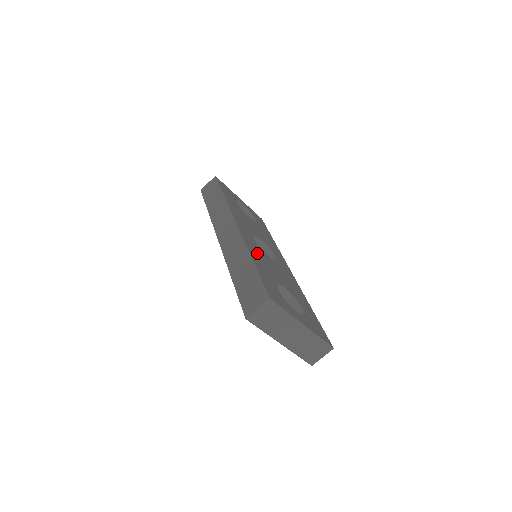
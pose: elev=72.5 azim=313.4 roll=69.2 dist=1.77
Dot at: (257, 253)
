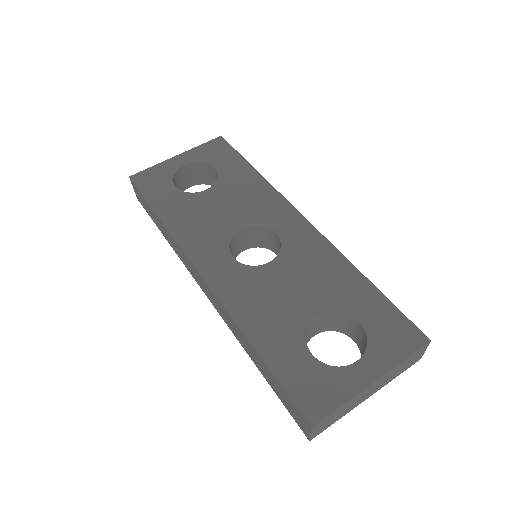
Dot at: (252, 302)
